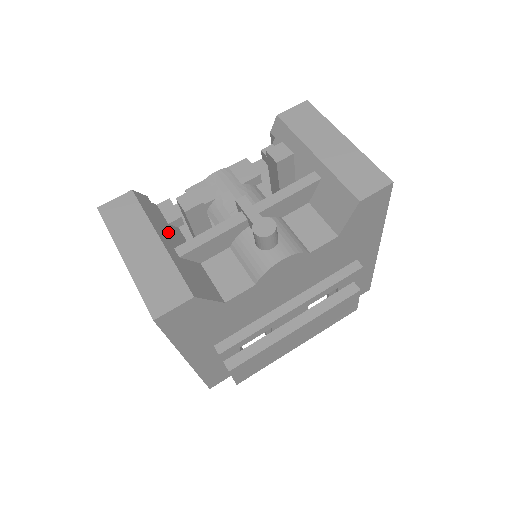
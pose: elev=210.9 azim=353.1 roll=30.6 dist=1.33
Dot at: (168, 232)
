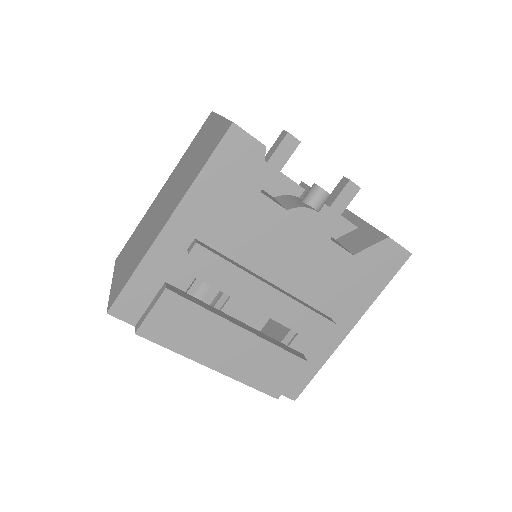
Dot at: occluded
